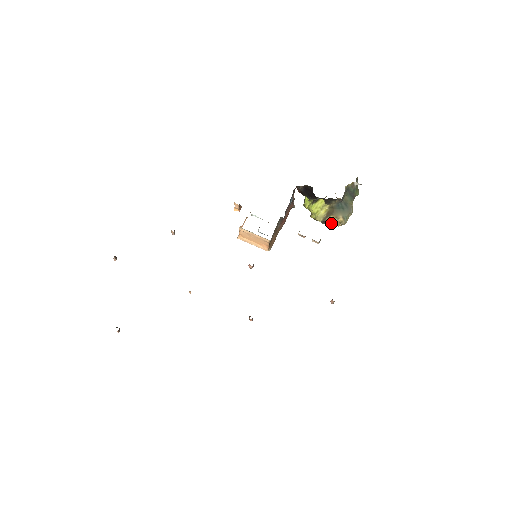
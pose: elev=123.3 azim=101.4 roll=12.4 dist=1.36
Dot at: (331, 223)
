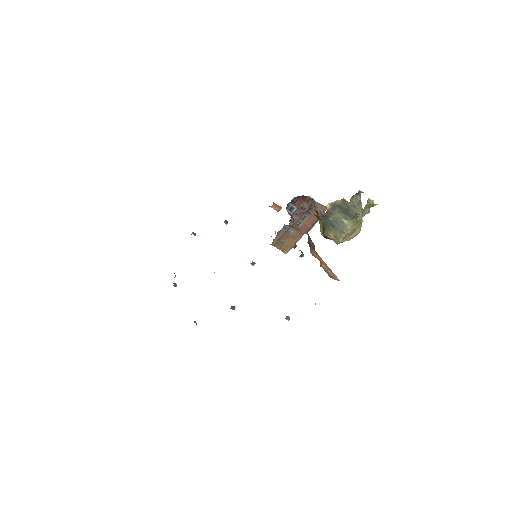
Dot at: (332, 239)
